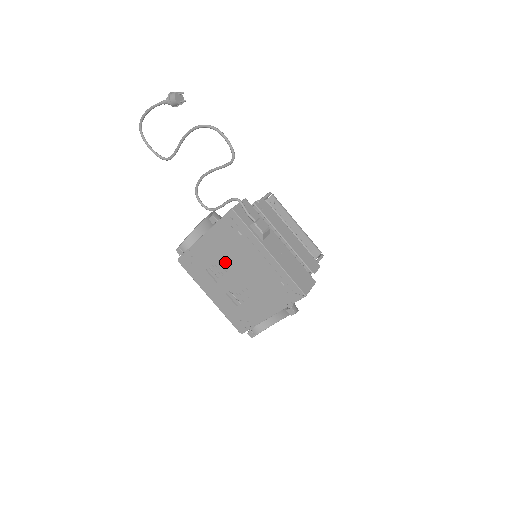
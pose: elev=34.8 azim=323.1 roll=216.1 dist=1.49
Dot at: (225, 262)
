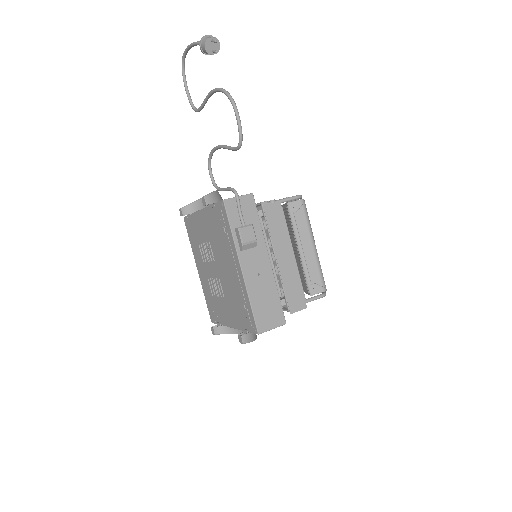
Dot at: occluded
